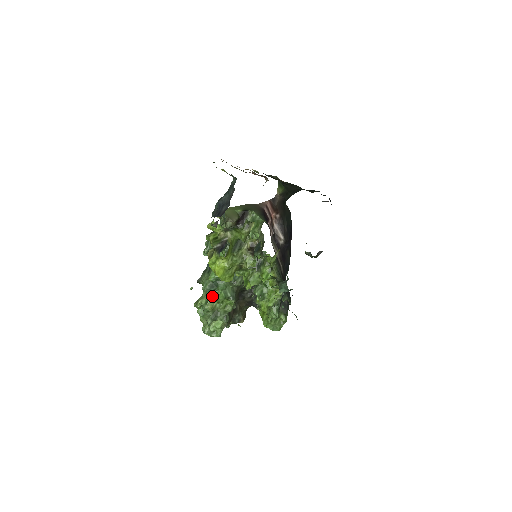
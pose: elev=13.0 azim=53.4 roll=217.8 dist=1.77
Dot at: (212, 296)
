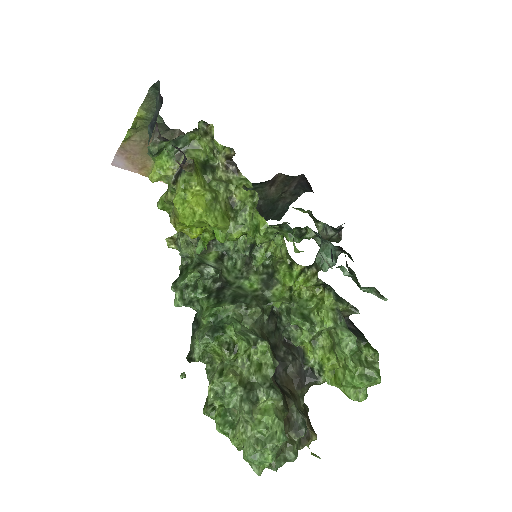
Dot at: (224, 349)
